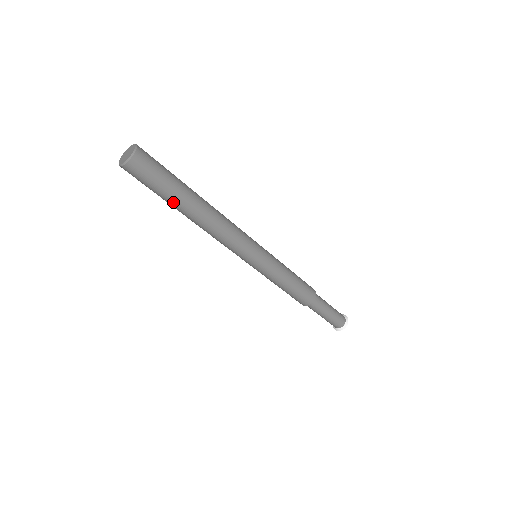
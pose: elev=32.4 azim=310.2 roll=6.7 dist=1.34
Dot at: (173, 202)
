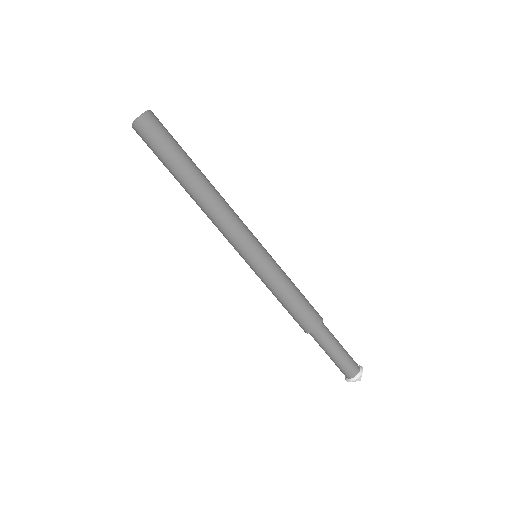
Dot at: (173, 171)
